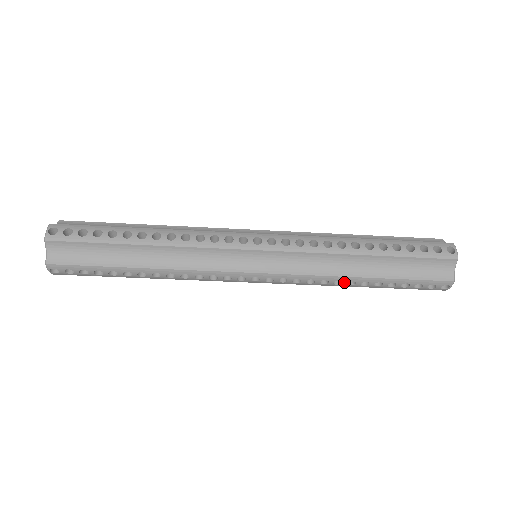
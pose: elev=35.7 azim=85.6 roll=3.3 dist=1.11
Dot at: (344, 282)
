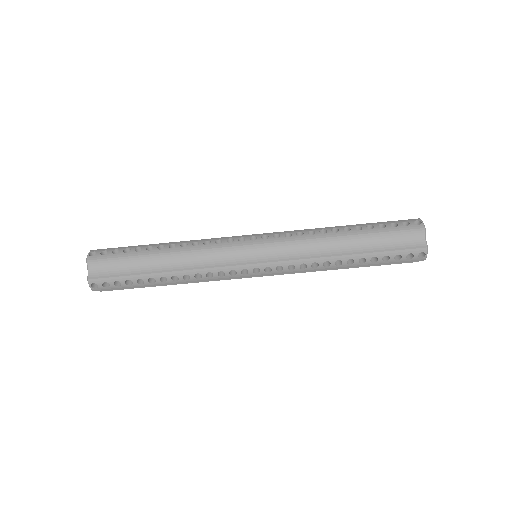
Dot at: (332, 262)
